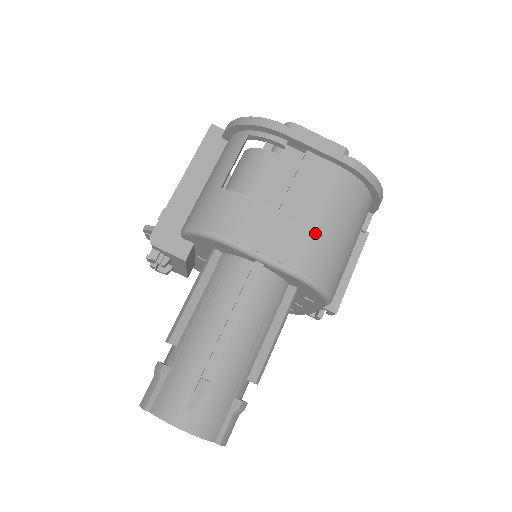
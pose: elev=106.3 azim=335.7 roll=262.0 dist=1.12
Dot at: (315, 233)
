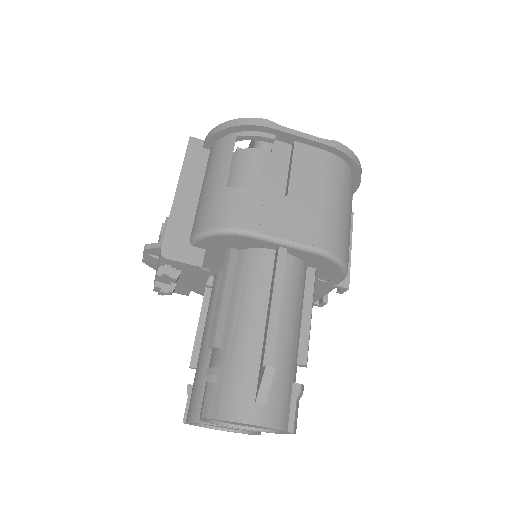
Dot at: (324, 211)
